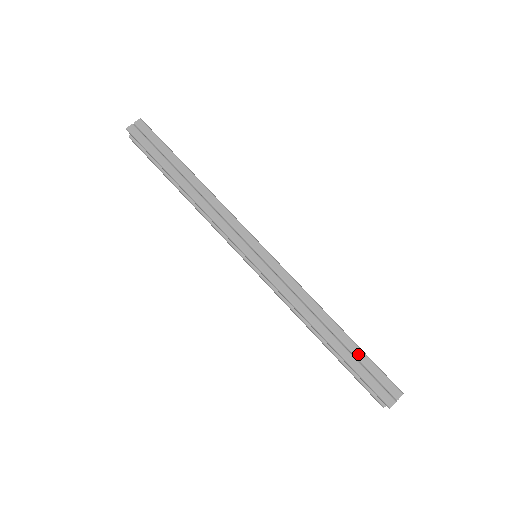
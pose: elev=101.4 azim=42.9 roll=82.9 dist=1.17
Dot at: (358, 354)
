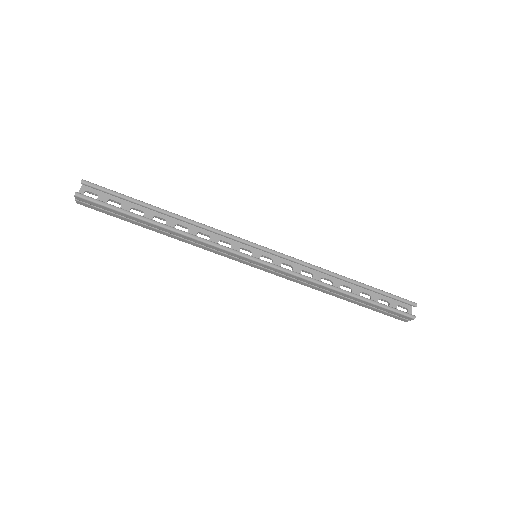
Dot at: (369, 305)
